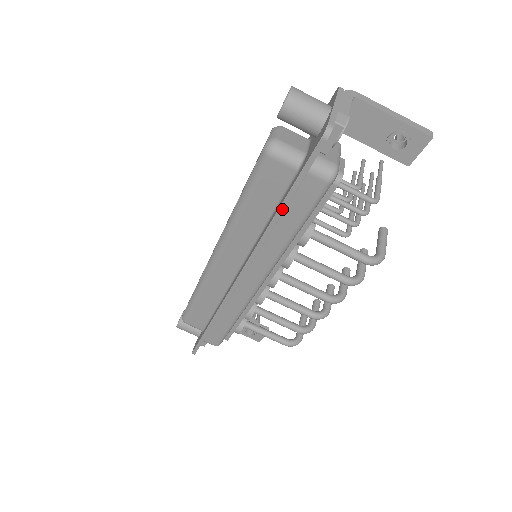
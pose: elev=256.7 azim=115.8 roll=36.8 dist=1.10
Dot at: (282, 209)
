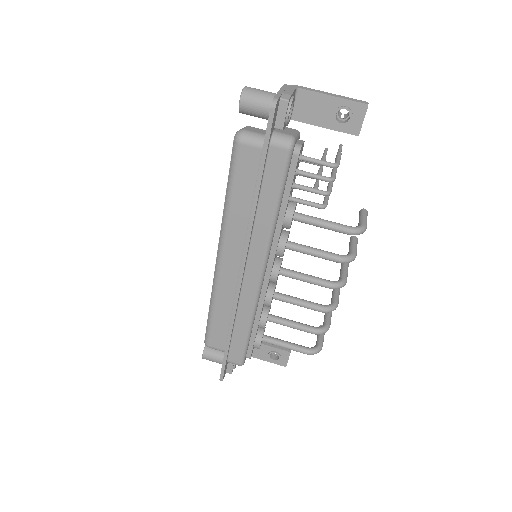
Dot at: (259, 185)
